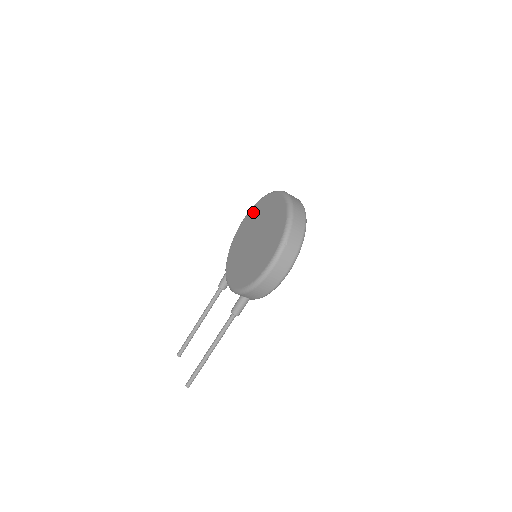
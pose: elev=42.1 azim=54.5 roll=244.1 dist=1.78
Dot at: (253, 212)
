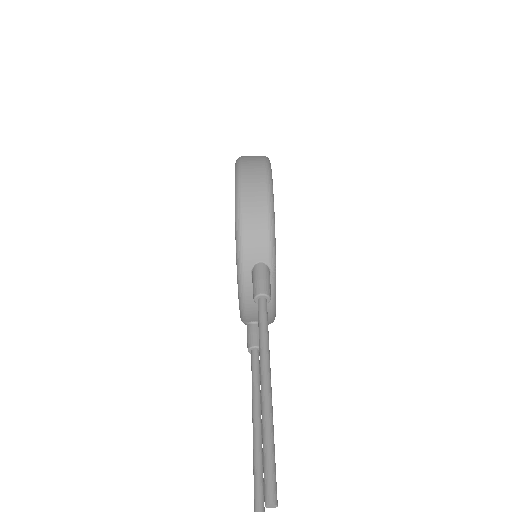
Dot at: occluded
